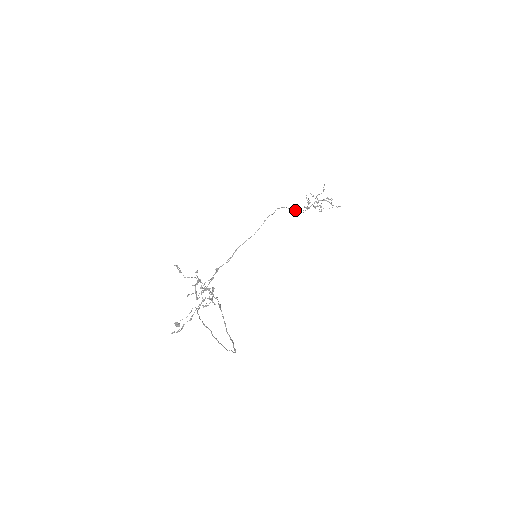
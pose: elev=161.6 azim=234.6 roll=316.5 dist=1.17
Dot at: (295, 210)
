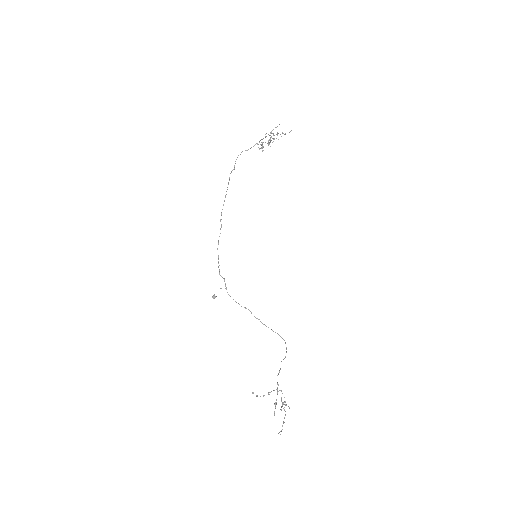
Dot at: occluded
